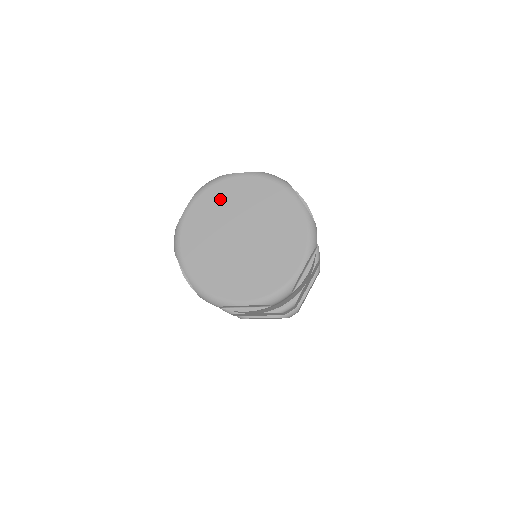
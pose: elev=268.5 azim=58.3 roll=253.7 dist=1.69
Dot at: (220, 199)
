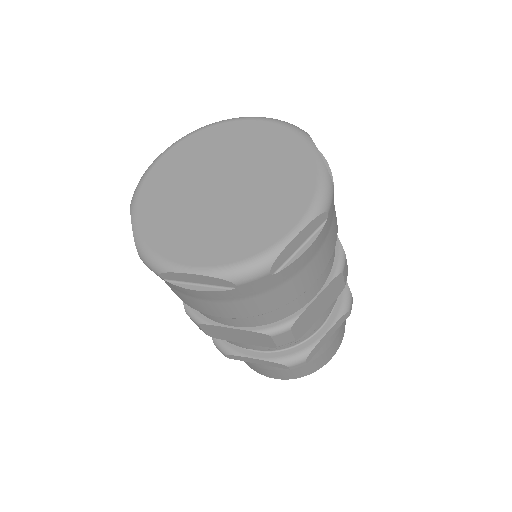
Dot at: (210, 142)
